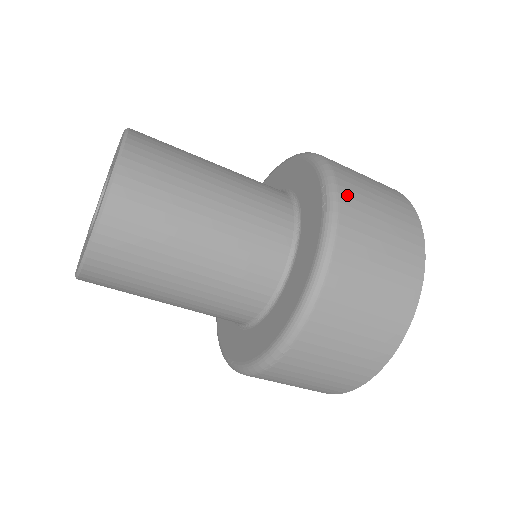
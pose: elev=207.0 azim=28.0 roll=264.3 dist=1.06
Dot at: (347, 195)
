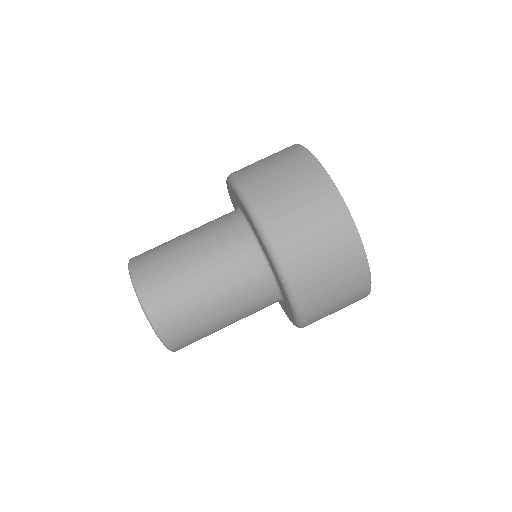
Dot at: (299, 283)
